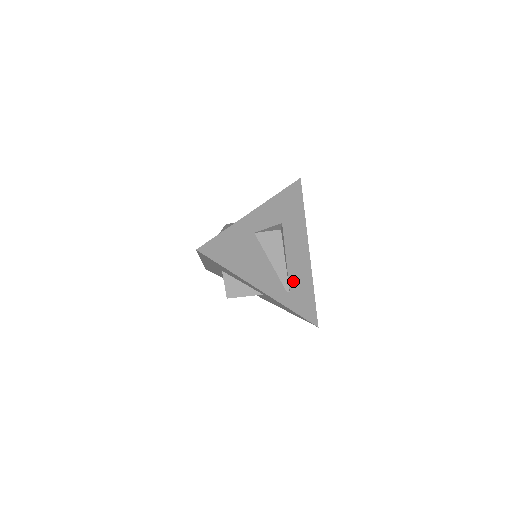
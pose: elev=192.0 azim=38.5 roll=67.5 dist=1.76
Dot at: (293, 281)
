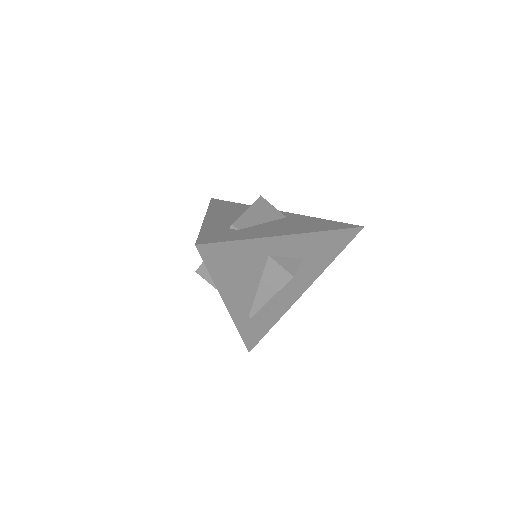
Dot at: (264, 310)
